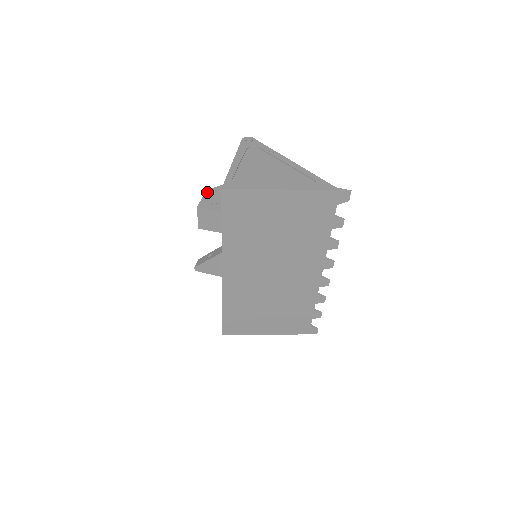
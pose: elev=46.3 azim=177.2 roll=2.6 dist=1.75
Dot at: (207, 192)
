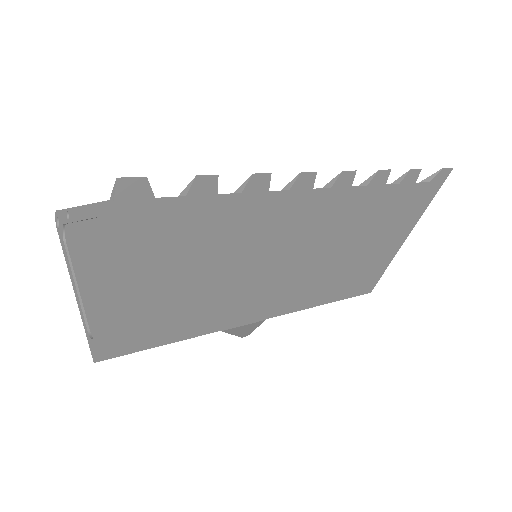
Dot at: occluded
